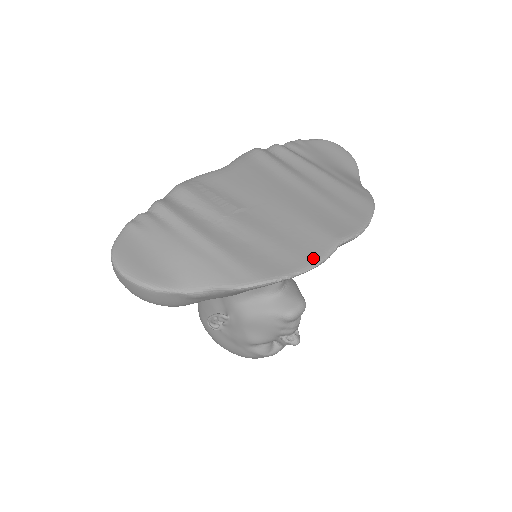
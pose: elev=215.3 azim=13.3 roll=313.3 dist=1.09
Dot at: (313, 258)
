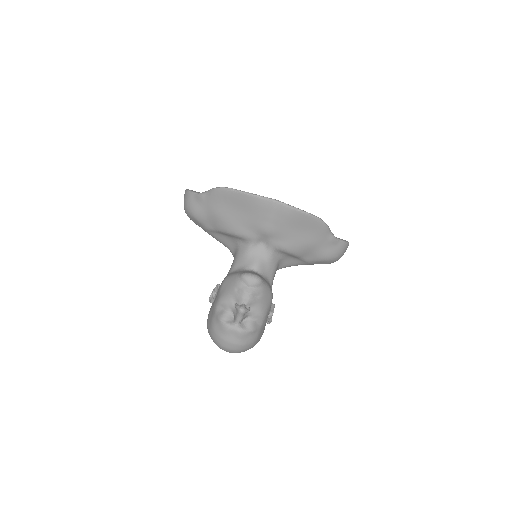
Dot at: (256, 195)
